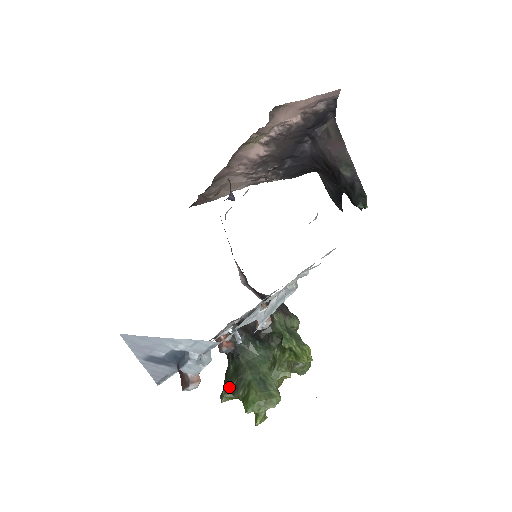
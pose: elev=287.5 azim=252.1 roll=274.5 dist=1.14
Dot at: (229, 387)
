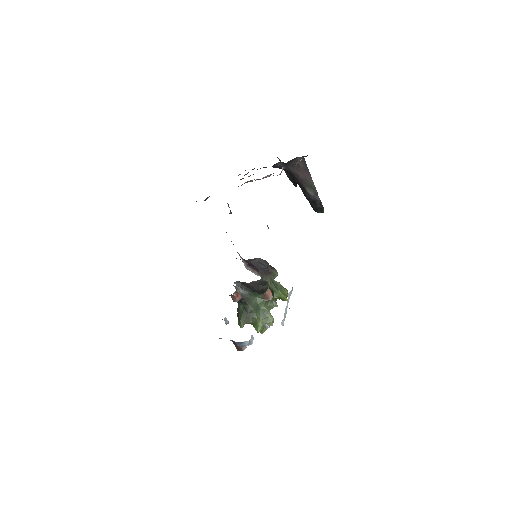
Dot at: (244, 320)
